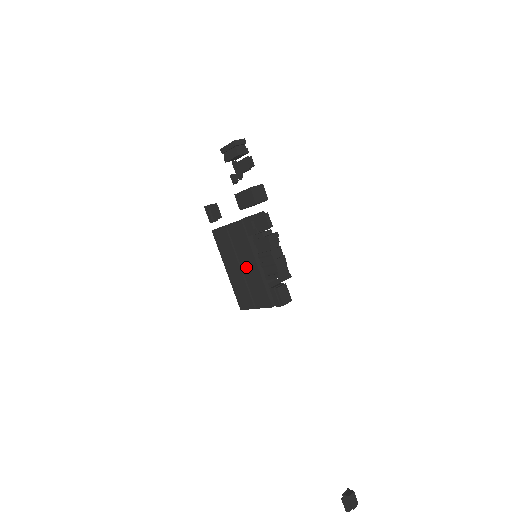
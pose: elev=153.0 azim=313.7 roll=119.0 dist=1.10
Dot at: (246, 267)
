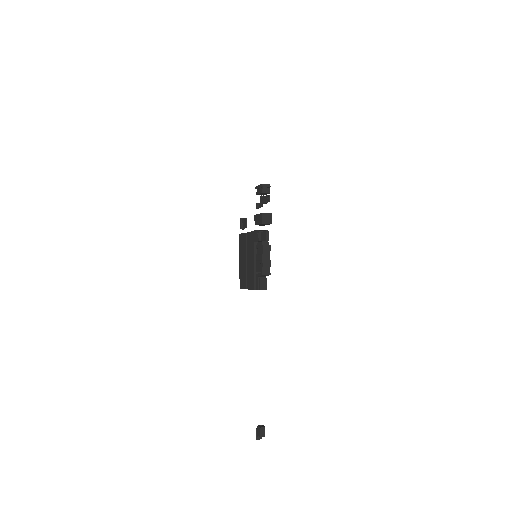
Dot at: (249, 261)
